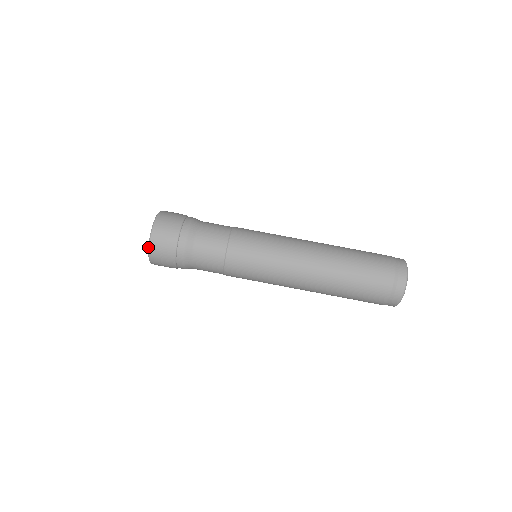
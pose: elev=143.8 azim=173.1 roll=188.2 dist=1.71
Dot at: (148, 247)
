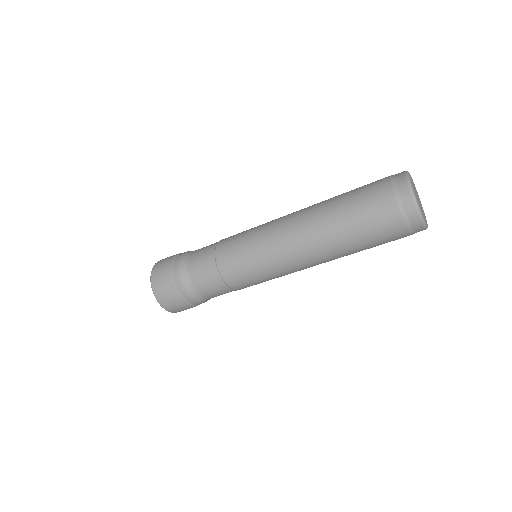
Dot at: occluded
